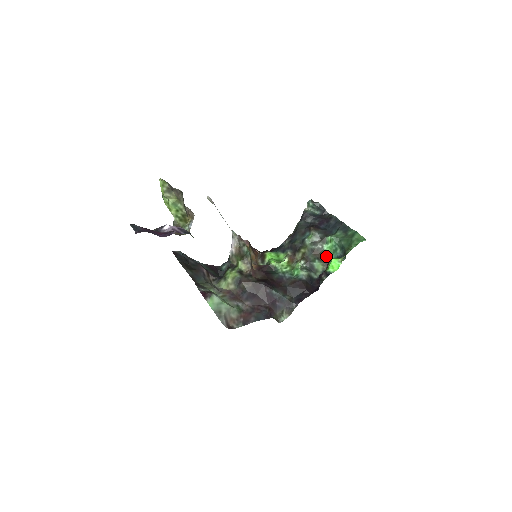
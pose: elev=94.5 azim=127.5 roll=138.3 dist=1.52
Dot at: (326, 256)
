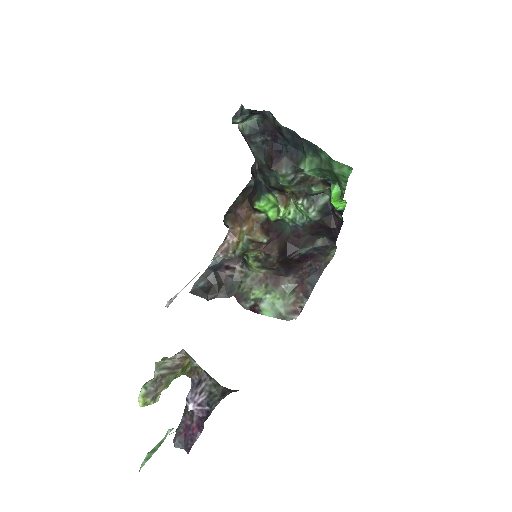
Dot at: occluded
